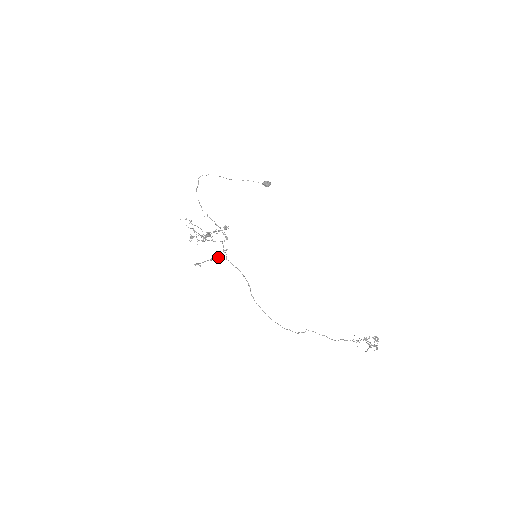
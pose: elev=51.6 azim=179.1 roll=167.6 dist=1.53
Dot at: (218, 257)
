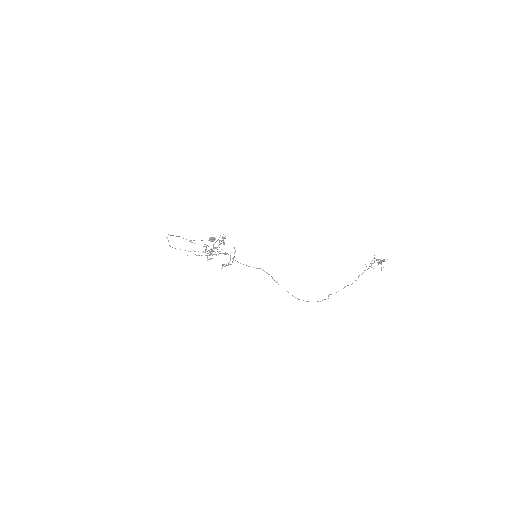
Dot at: (232, 261)
